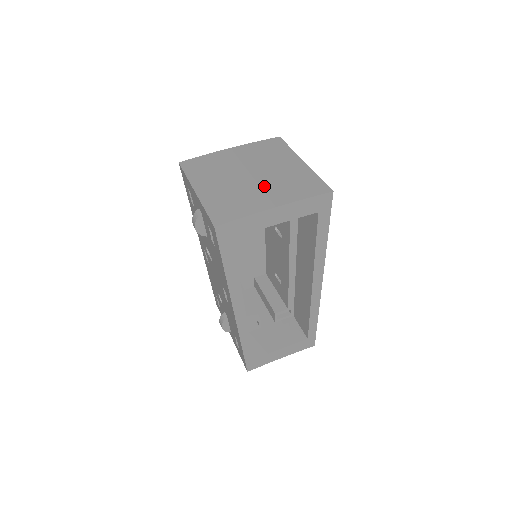
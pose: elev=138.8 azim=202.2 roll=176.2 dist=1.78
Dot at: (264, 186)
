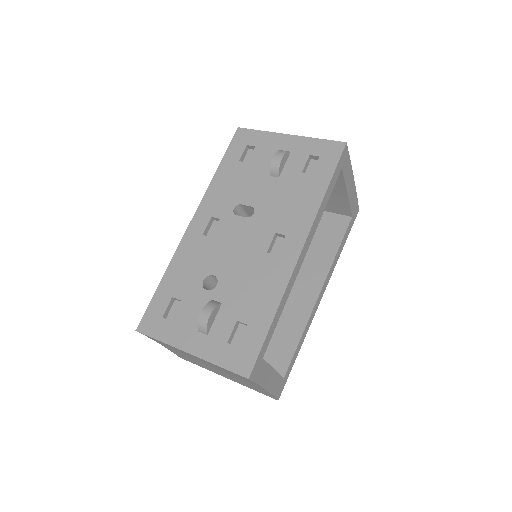
Dot at: occluded
